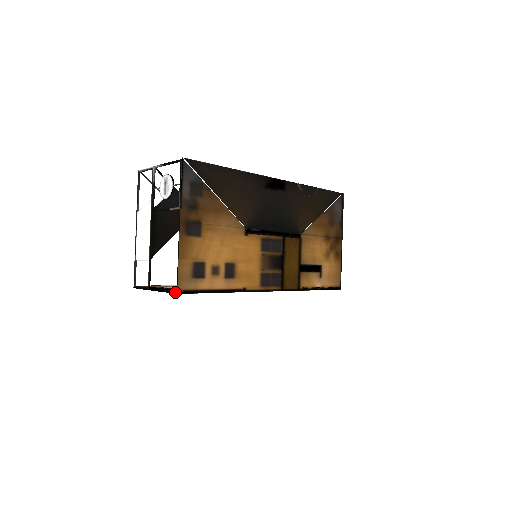
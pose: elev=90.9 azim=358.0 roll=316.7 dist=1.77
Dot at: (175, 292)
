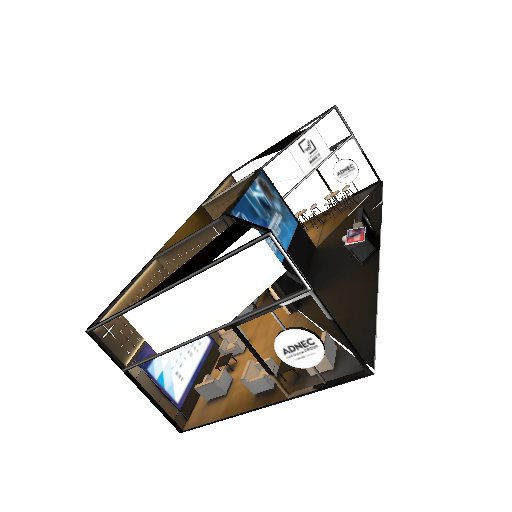
Dot at: (179, 430)
